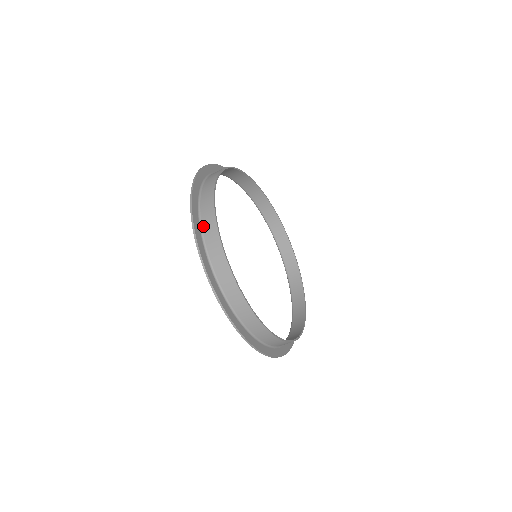
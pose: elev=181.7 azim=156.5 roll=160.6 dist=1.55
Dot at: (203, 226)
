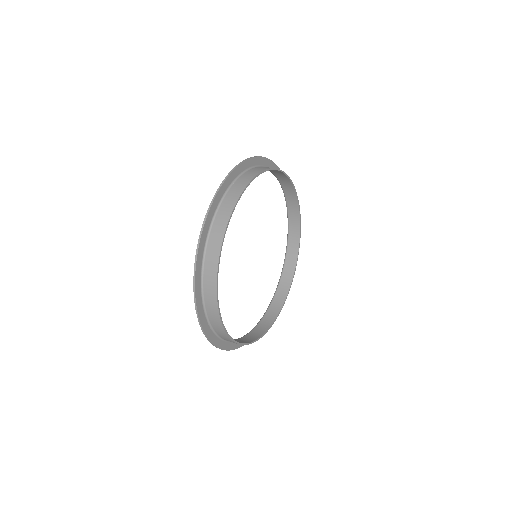
Dot at: (204, 288)
